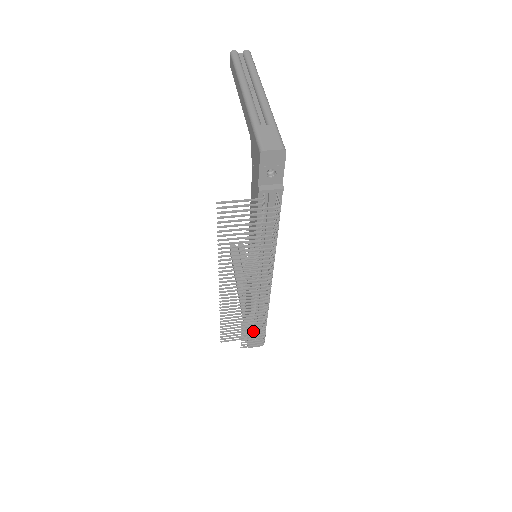
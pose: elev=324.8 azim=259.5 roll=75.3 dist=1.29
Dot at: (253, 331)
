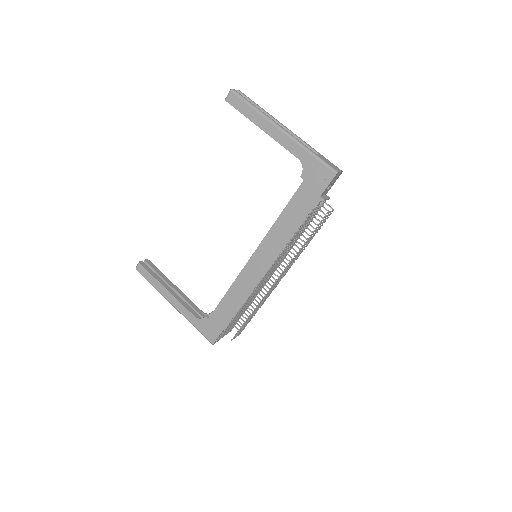
Dot at: occluded
